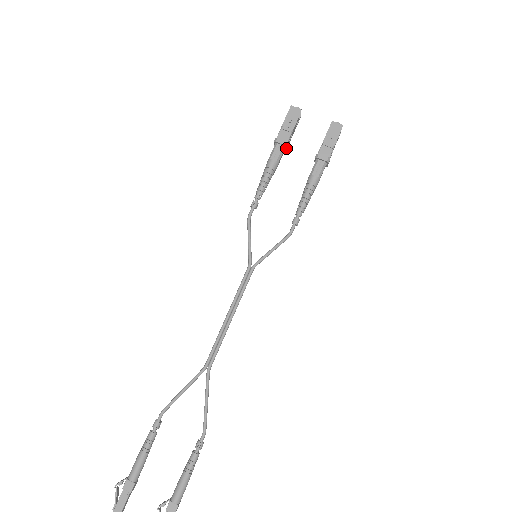
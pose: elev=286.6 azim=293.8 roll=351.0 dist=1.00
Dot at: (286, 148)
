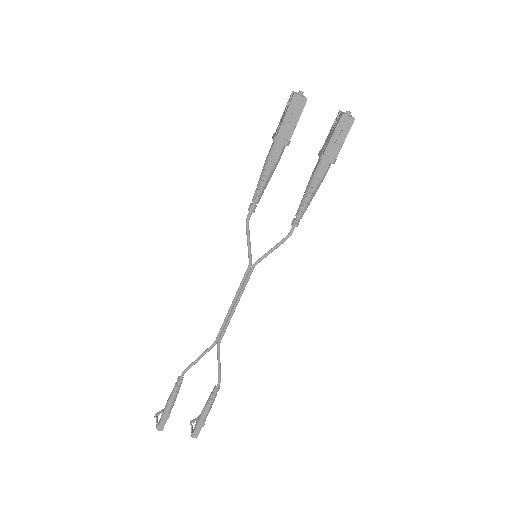
Dot at: (287, 144)
